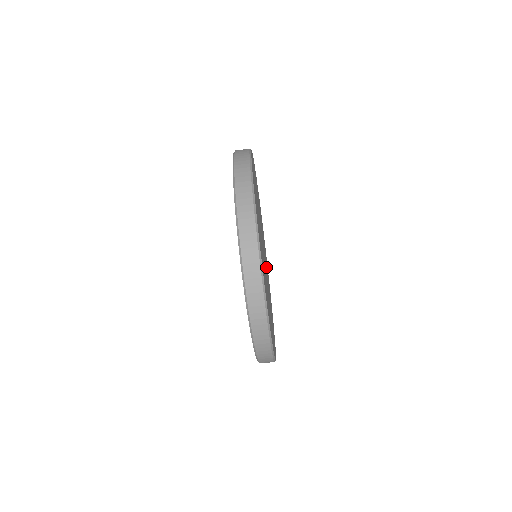
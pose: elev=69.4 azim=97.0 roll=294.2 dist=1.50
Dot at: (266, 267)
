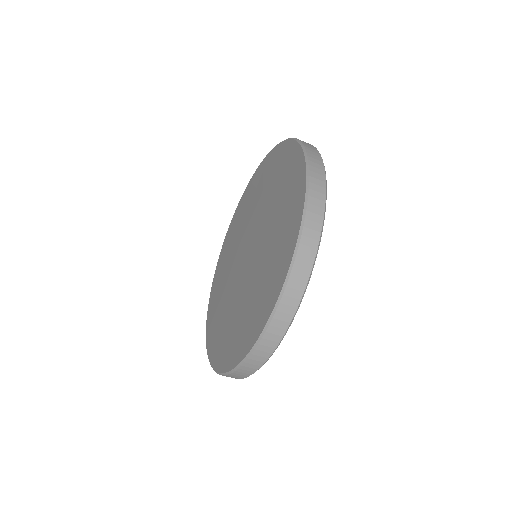
Dot at: occluded
